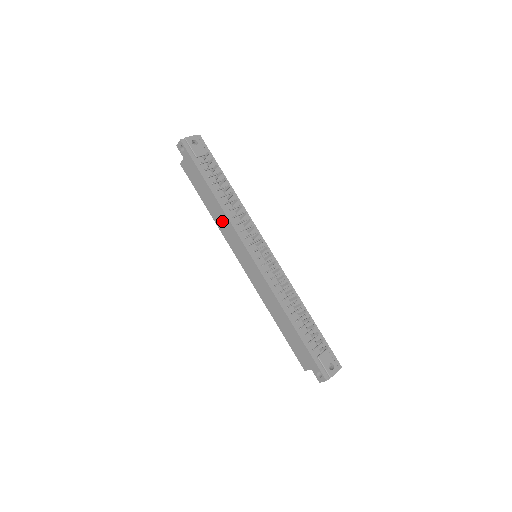
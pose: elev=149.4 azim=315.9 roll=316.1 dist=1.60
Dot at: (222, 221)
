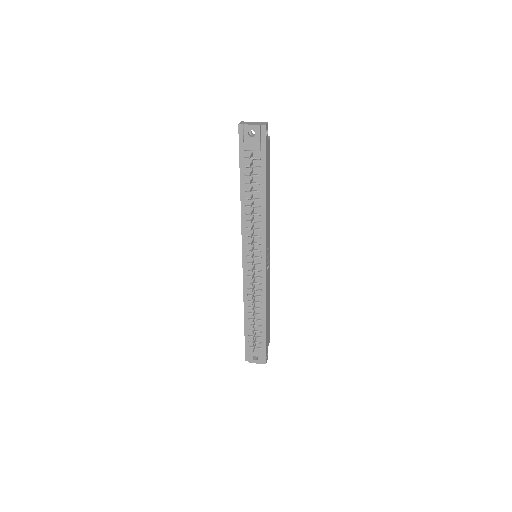
Dot at: occluded
